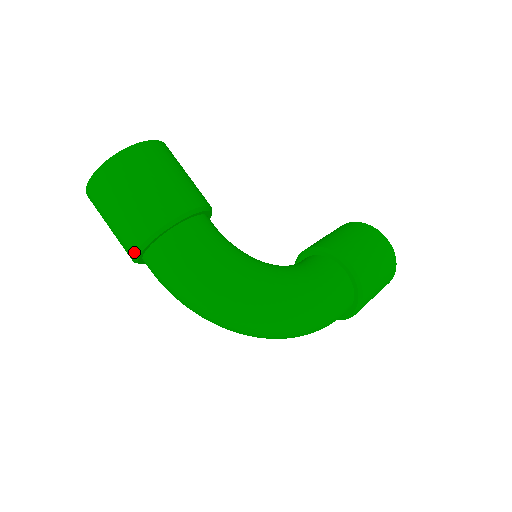
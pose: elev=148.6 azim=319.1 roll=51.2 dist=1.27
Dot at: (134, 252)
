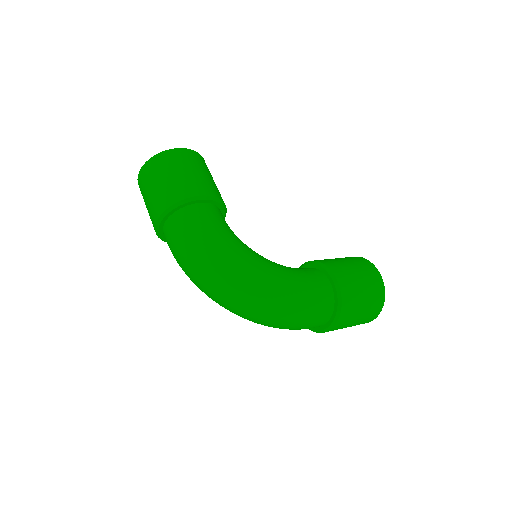
Dot at: (156, 220)
